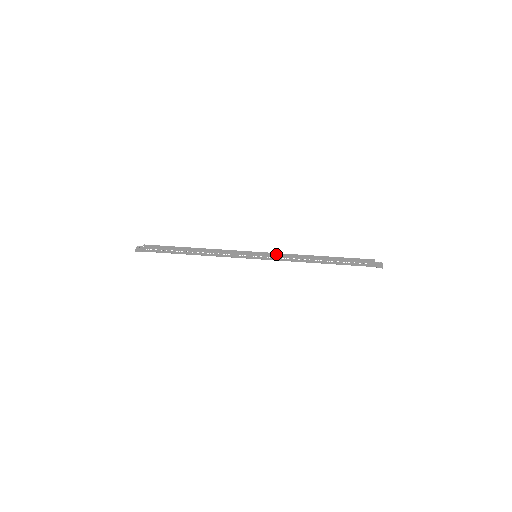
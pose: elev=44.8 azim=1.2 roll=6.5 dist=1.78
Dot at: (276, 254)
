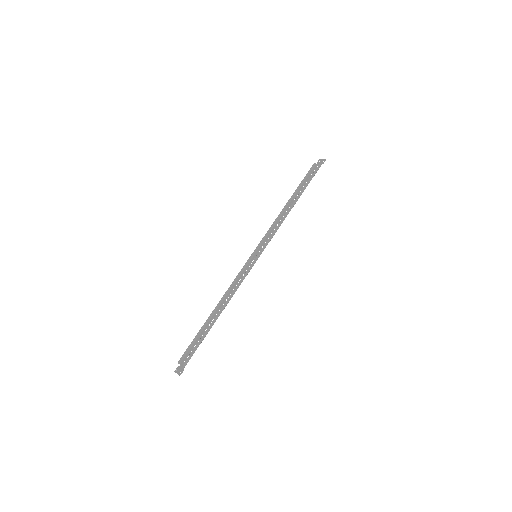
Dot at: (264, 238)
